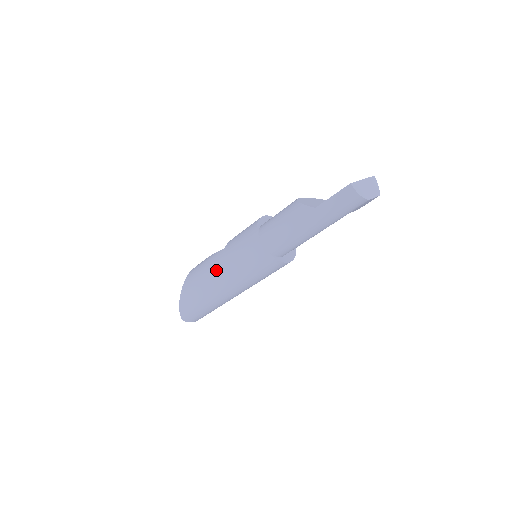
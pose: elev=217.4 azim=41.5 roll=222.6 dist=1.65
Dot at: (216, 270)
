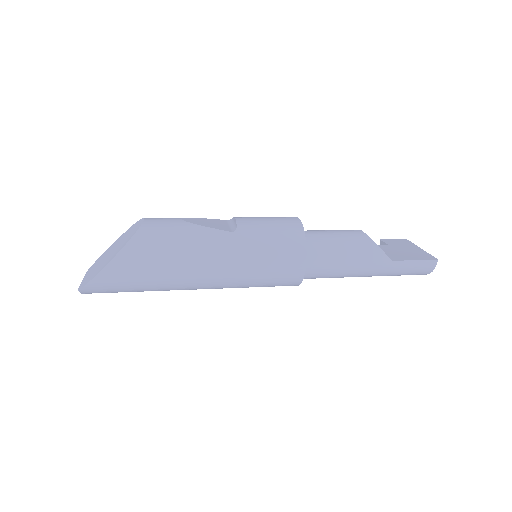
Dot at: (212, 257)
